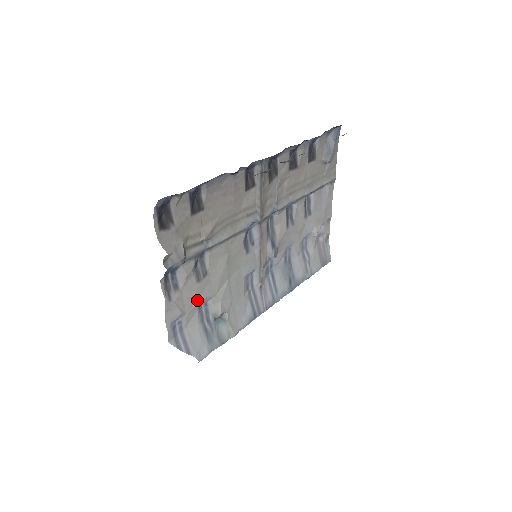
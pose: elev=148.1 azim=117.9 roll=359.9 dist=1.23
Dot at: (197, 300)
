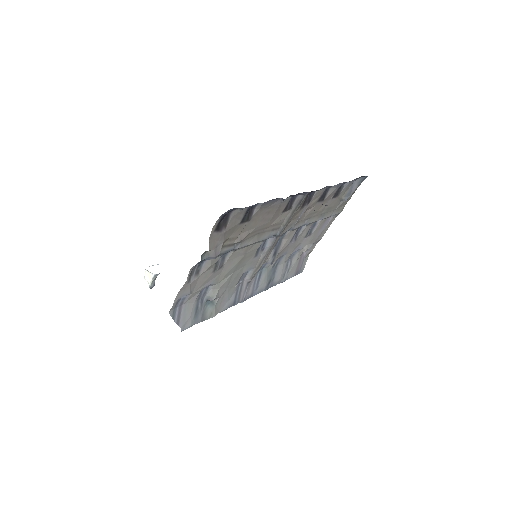
Dot at: (204, 285)
